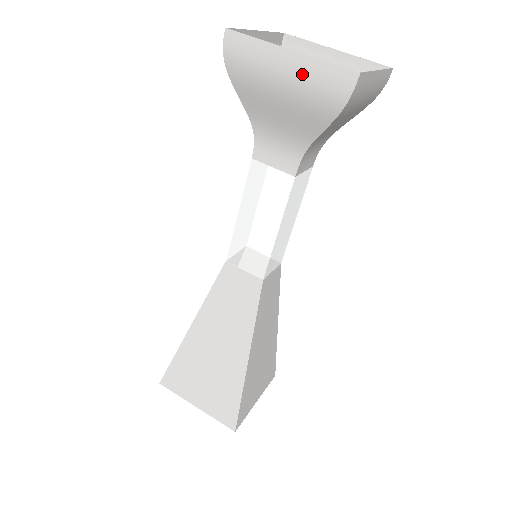
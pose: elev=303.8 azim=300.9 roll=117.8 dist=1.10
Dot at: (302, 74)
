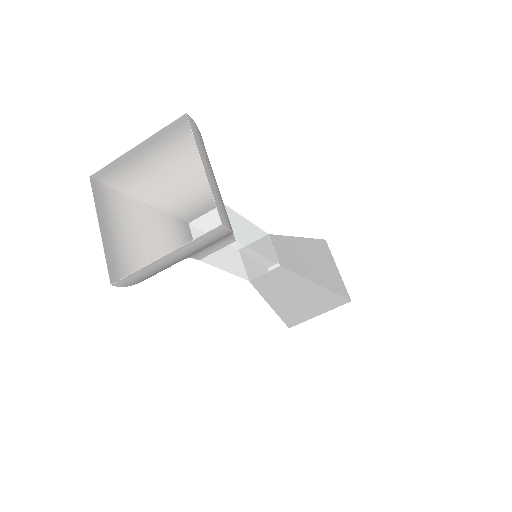
Dot at: (114, 246)
